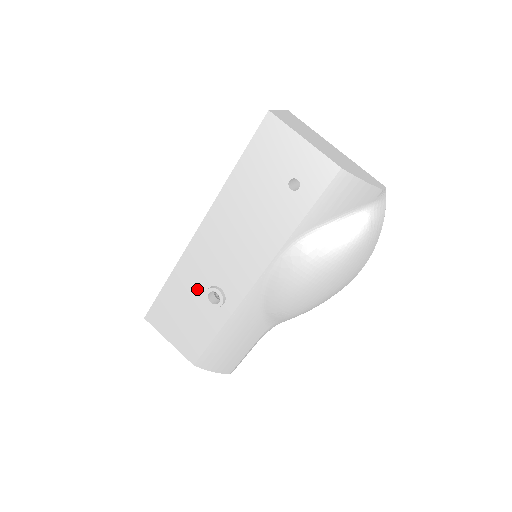
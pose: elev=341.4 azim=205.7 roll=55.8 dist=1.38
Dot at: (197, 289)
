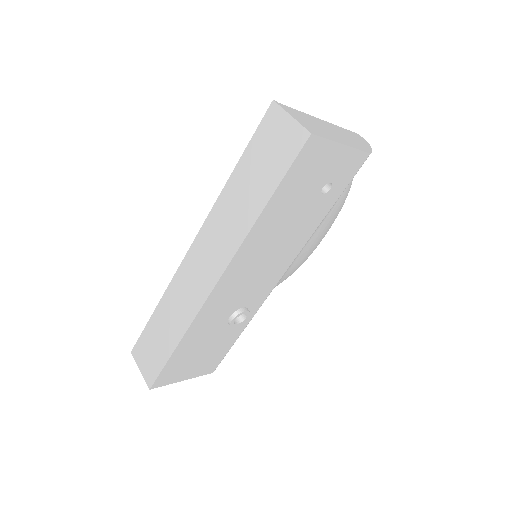
Dot at: (217, 326)
